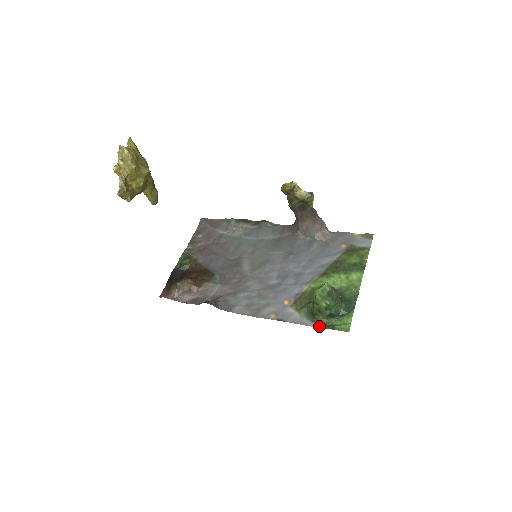
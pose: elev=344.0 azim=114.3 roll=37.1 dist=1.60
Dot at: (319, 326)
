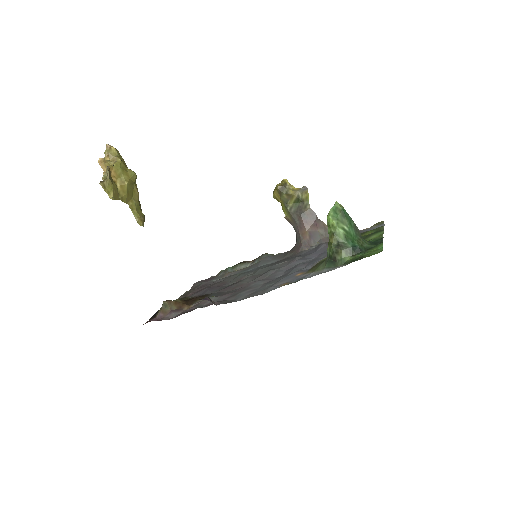
Dot at: (344, 265)
